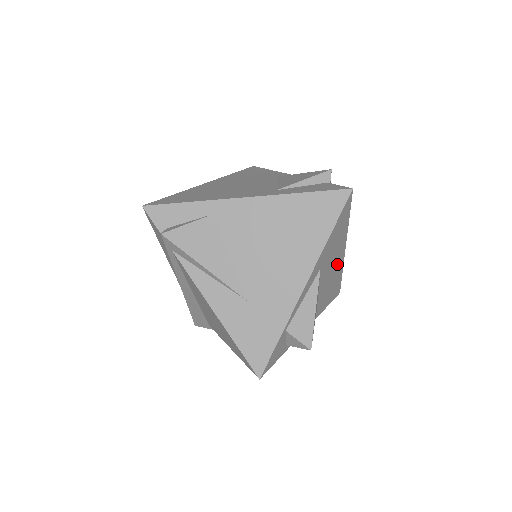
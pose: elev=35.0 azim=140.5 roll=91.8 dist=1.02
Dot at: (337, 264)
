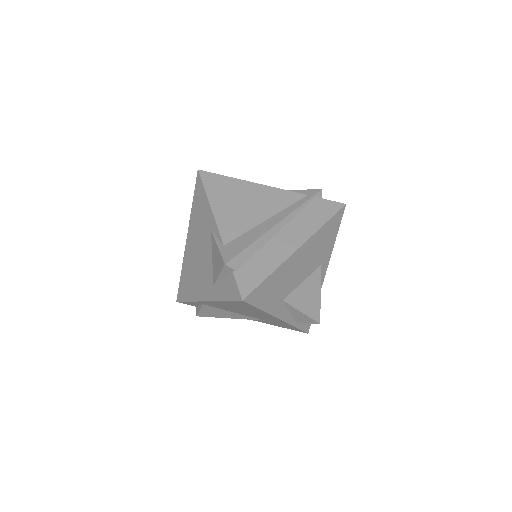
Dot at: (303, 255)
